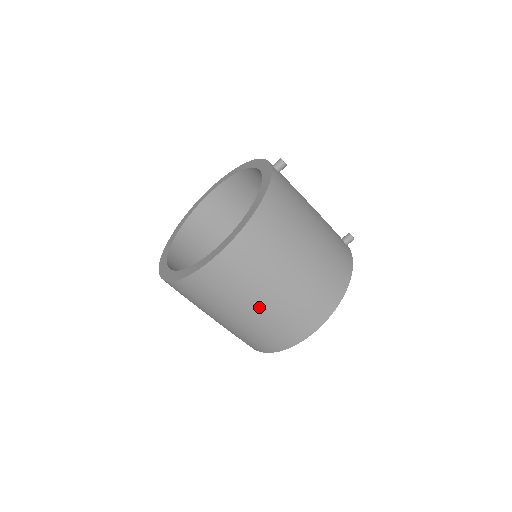
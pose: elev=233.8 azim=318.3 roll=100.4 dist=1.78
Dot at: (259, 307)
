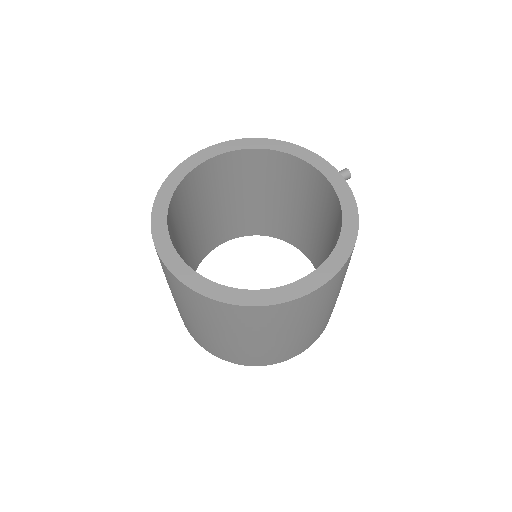
Dot at: (292, 336)
